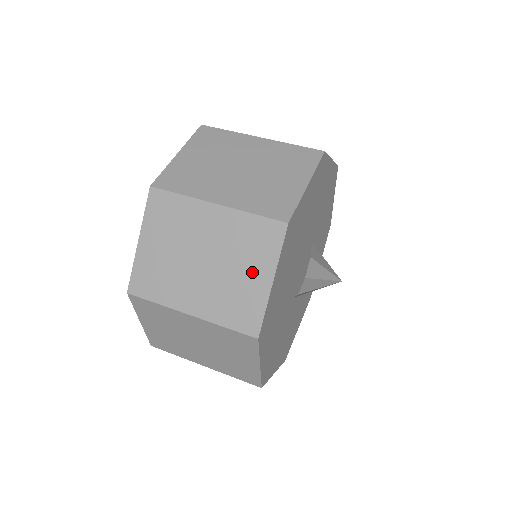
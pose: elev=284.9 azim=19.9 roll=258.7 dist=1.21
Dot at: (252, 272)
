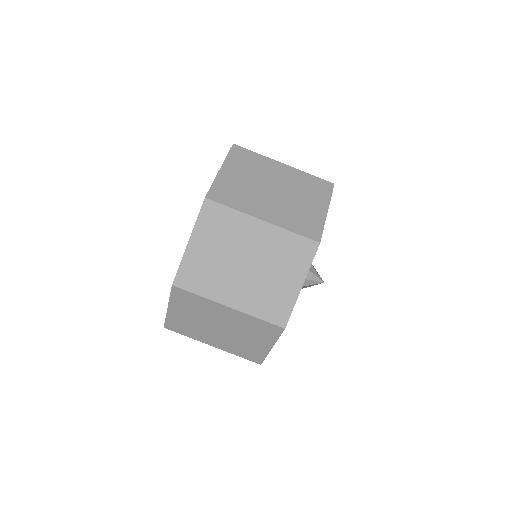
Dot at: (312, 203)
